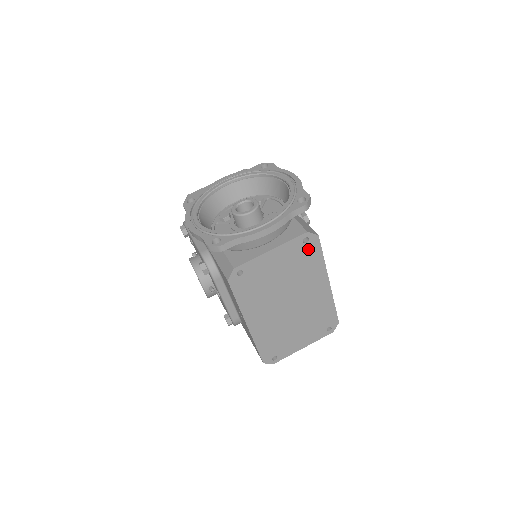
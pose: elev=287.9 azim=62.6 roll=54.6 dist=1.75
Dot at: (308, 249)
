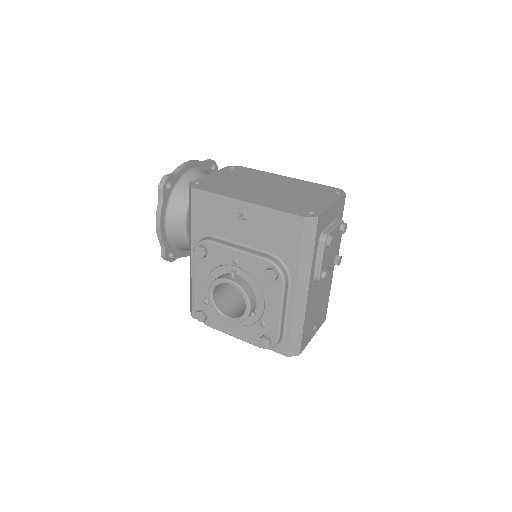
Dot at: (240, 170)
